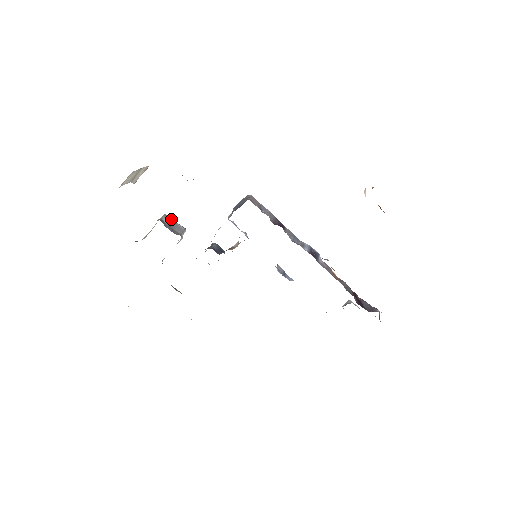
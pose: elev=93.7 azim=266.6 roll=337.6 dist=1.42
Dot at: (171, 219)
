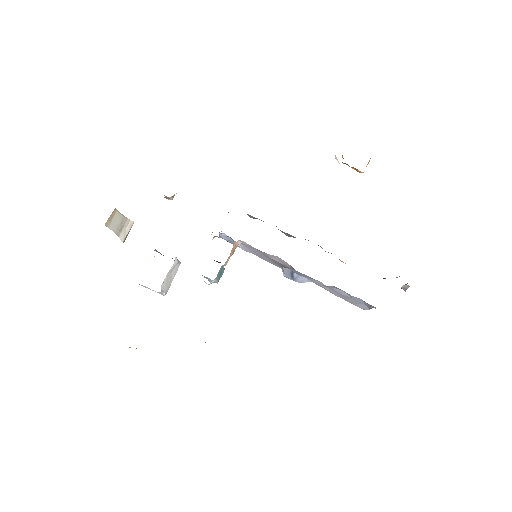
Dot at: (163, 255)
